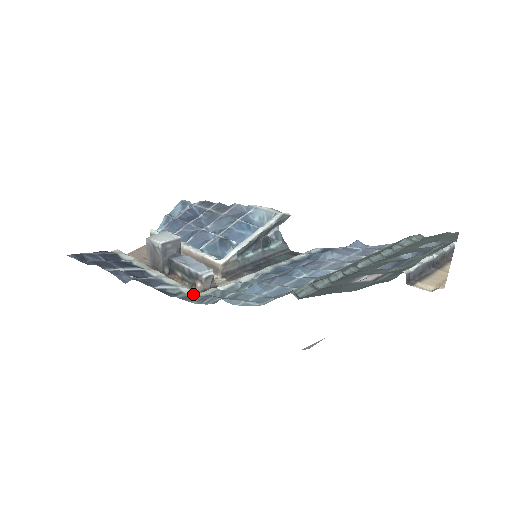
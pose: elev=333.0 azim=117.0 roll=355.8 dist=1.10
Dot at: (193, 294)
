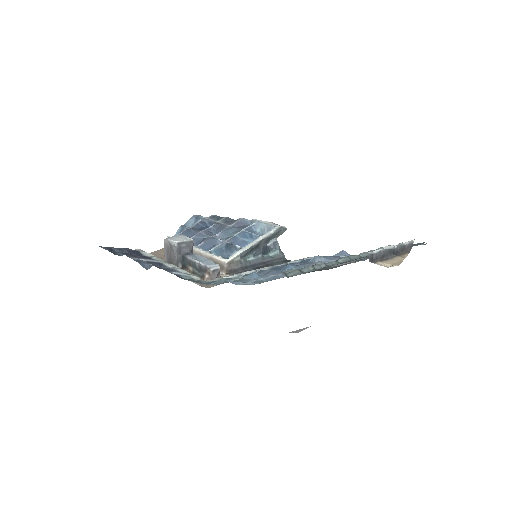
Dot at: (202, 280)
